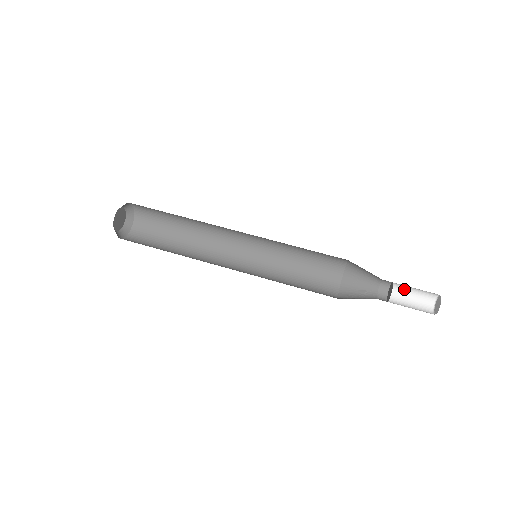
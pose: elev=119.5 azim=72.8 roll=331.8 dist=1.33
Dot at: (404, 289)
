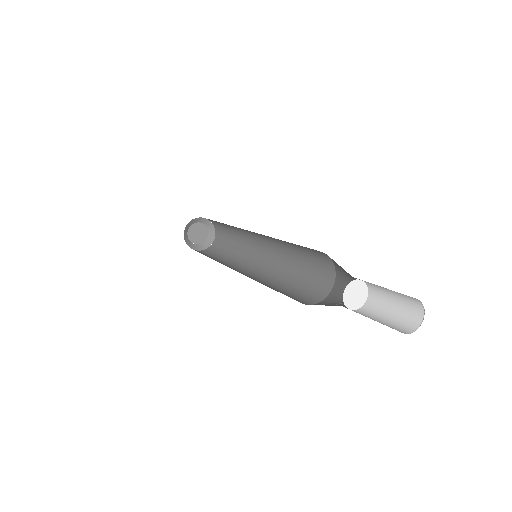
Dot at: (383, 299)
